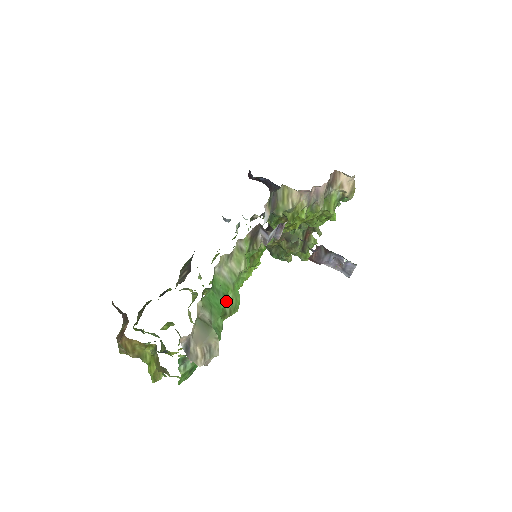
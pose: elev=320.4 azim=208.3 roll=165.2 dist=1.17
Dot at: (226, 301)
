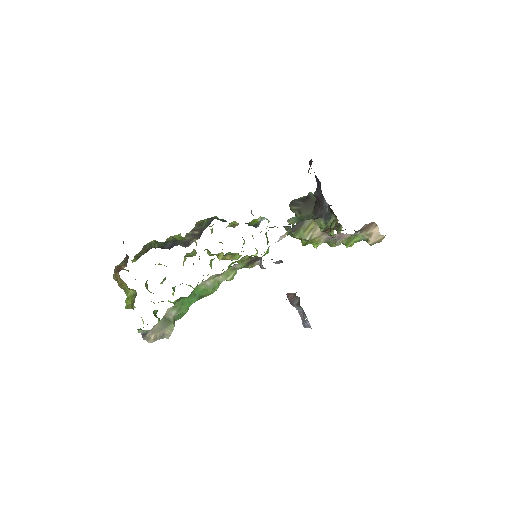
Dot at: (200, 298)
